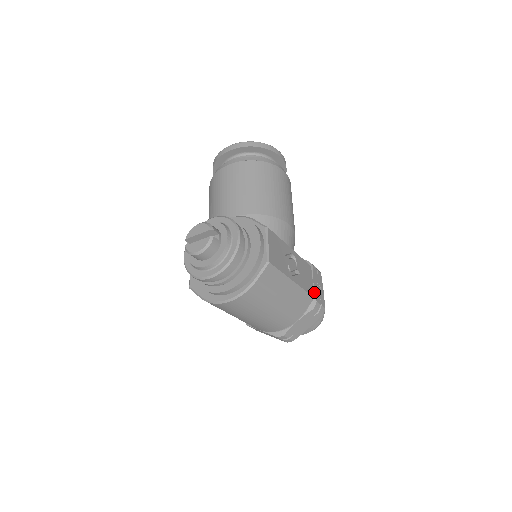
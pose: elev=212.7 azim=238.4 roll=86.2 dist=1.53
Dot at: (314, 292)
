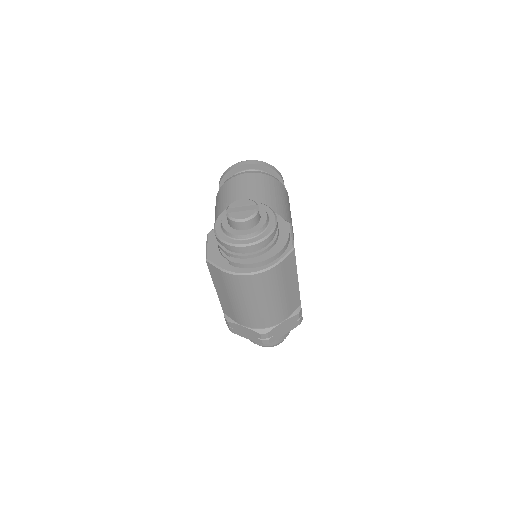
Dot at: occluded
